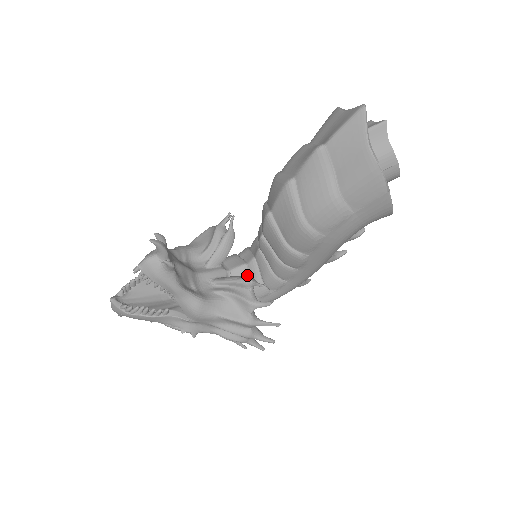
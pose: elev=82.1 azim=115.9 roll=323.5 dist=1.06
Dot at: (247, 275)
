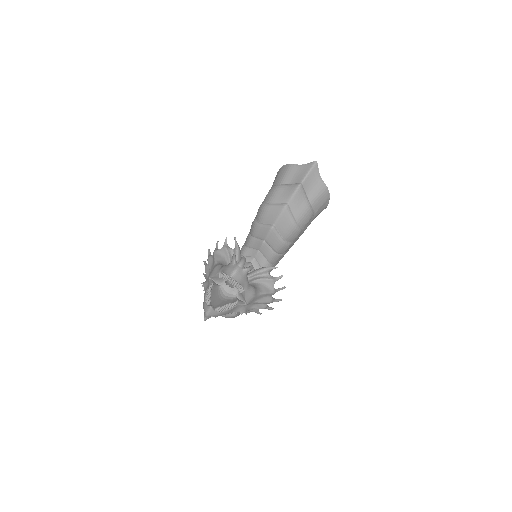
Dot at: (254, 269)
